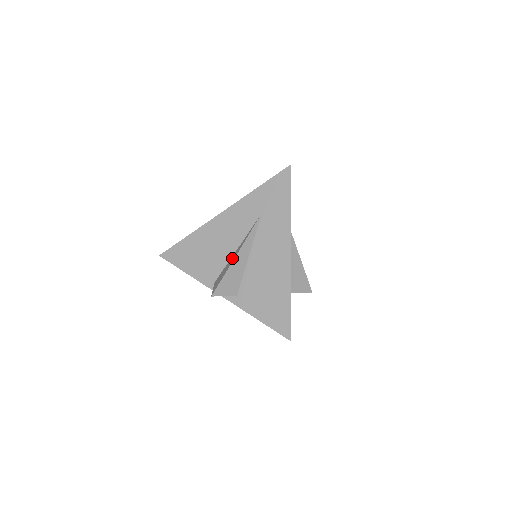
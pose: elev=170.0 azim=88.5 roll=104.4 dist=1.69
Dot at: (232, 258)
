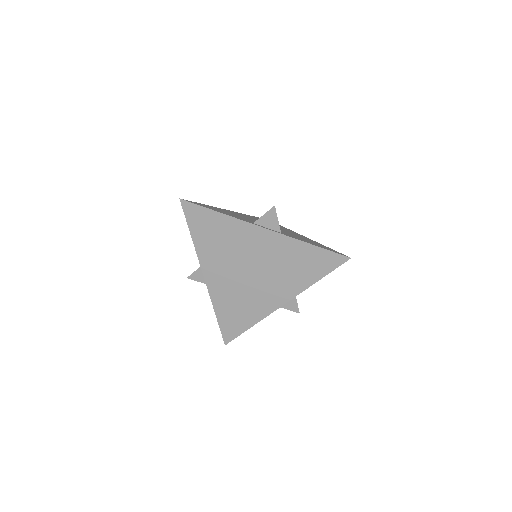
Dot at: occluded
